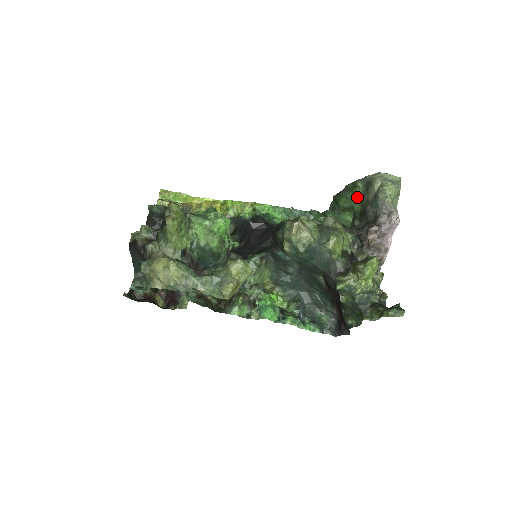
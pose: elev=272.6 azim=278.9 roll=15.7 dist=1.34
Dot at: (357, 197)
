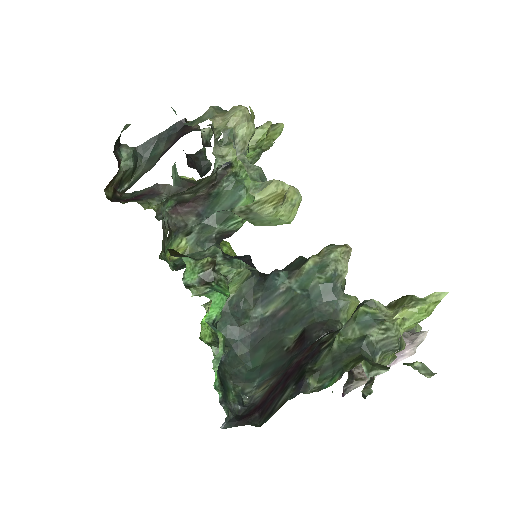
Dot at: occluded
